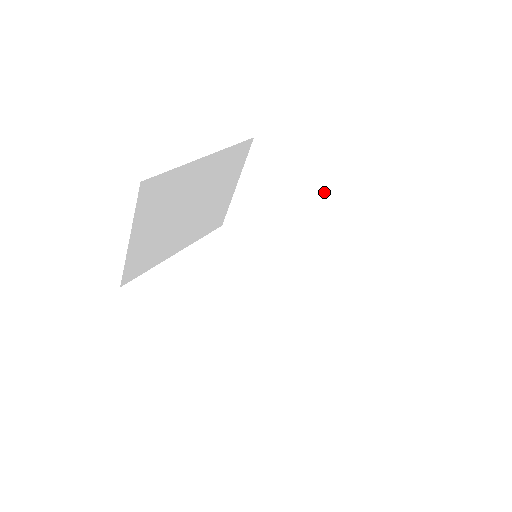
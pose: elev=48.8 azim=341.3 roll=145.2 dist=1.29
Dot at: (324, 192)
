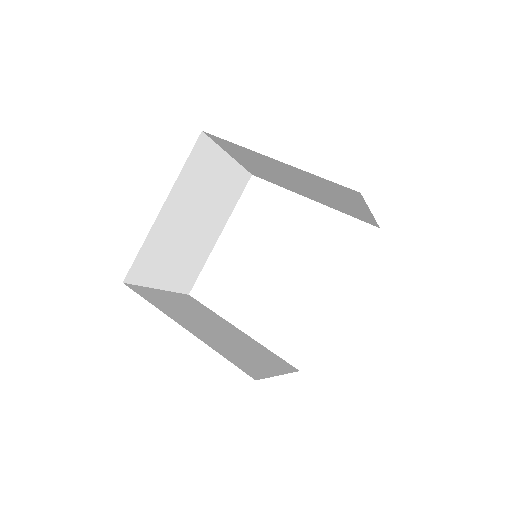
Dot at: (288, 167)
